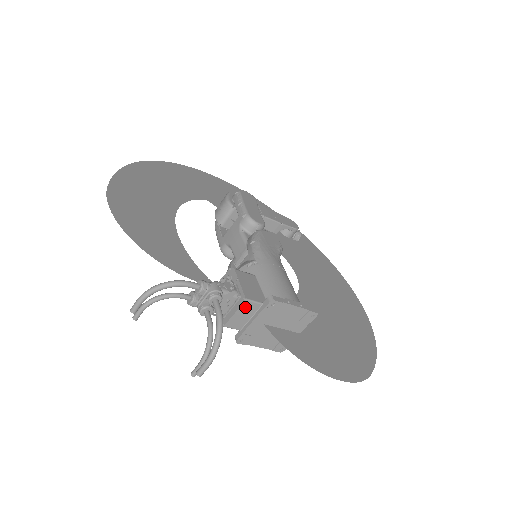
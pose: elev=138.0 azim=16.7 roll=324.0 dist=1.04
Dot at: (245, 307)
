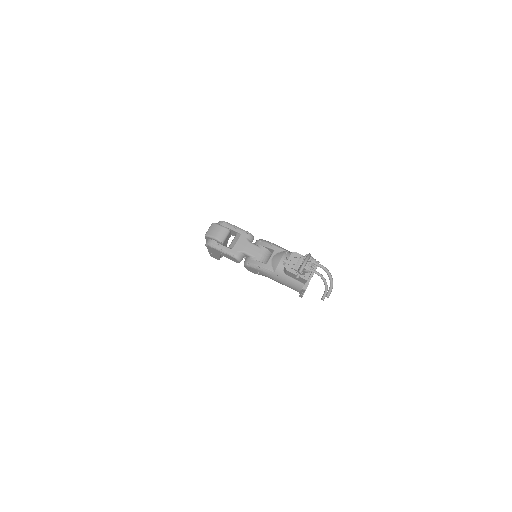
Dot at: occluded
